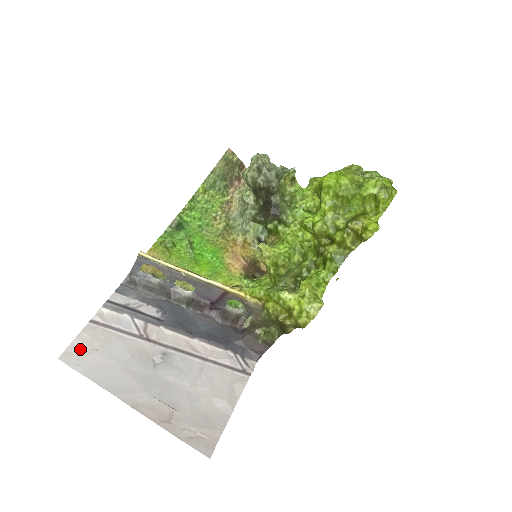
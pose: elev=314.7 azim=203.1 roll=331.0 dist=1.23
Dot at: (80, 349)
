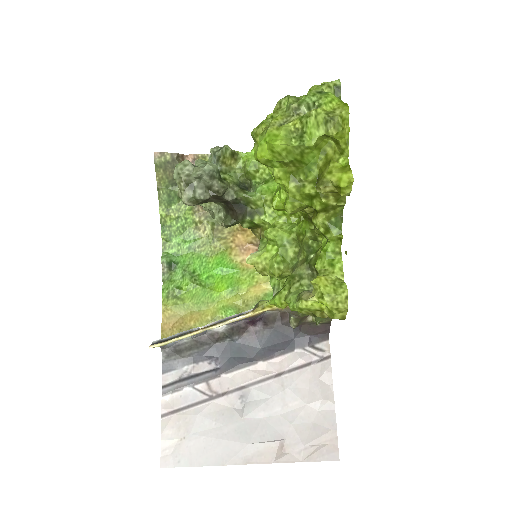
Dot at: (171, 447)
